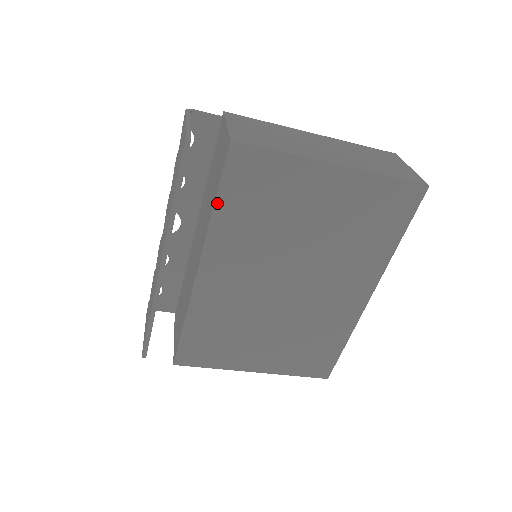
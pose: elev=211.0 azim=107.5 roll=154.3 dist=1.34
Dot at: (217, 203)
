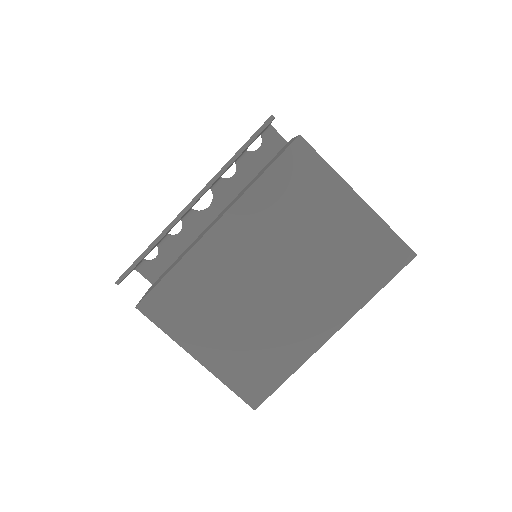
Dot at: (263, 176)
